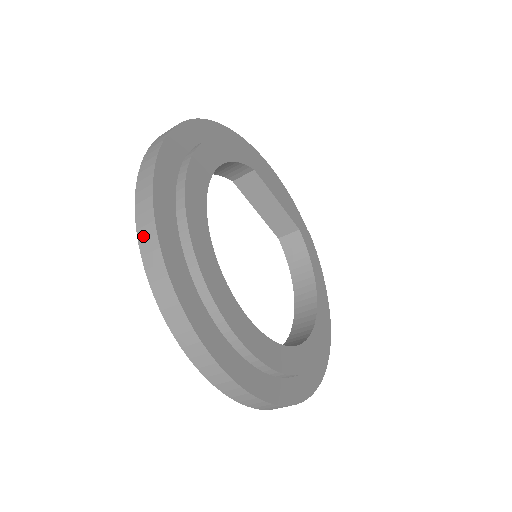
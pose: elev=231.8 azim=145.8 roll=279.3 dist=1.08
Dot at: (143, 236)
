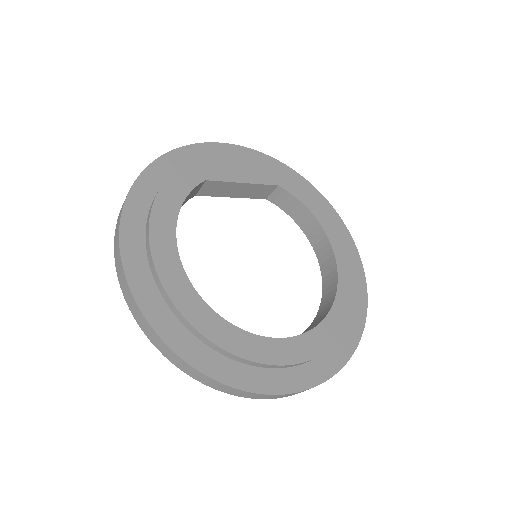
Dot at: (164, 353)
